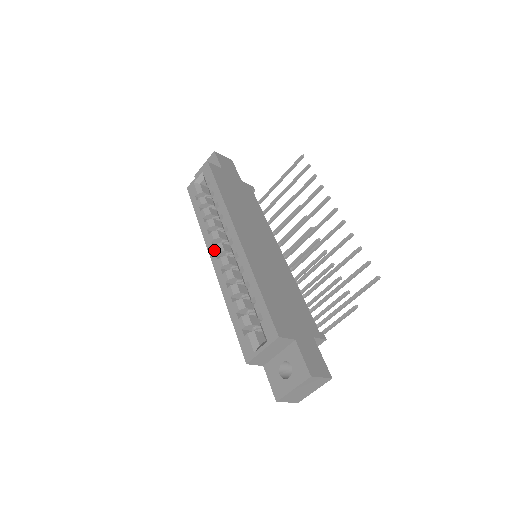
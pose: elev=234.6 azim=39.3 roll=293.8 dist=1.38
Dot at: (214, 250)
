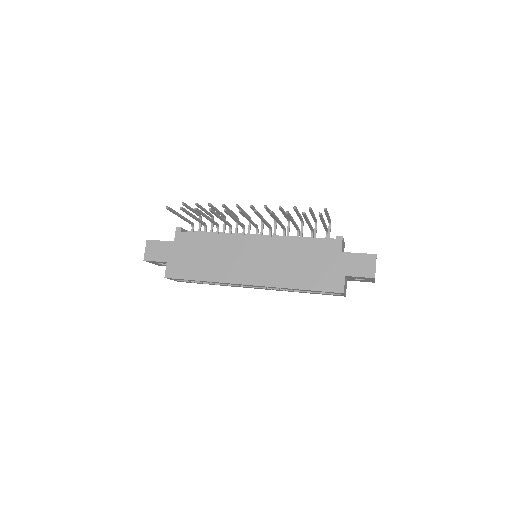
Dot at: occluded
